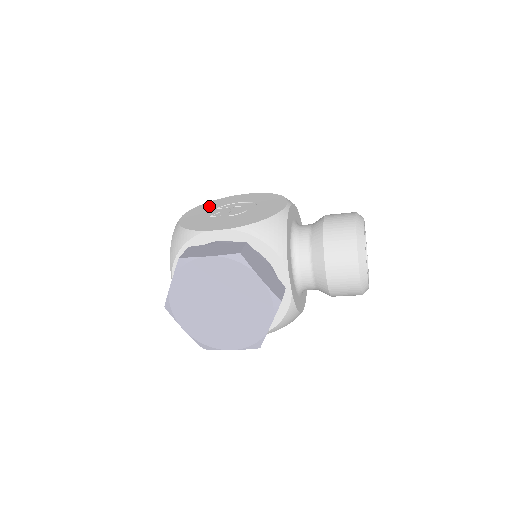
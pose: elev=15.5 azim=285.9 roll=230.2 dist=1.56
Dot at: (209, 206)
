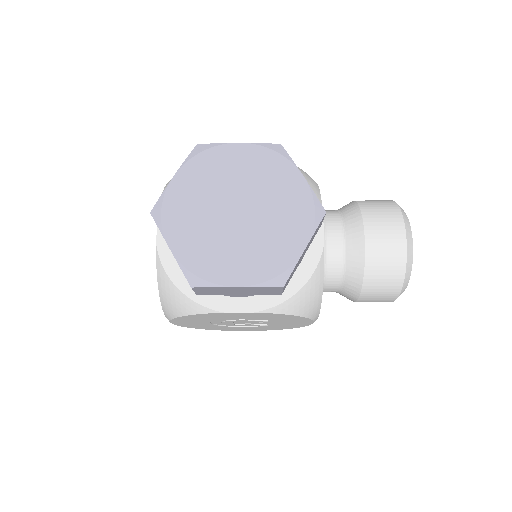
Dot at: occluded
